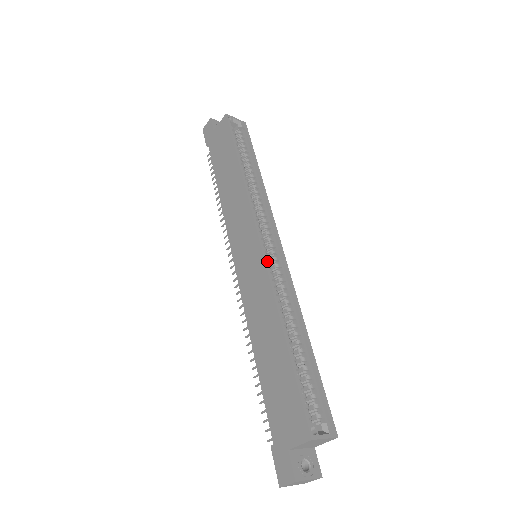
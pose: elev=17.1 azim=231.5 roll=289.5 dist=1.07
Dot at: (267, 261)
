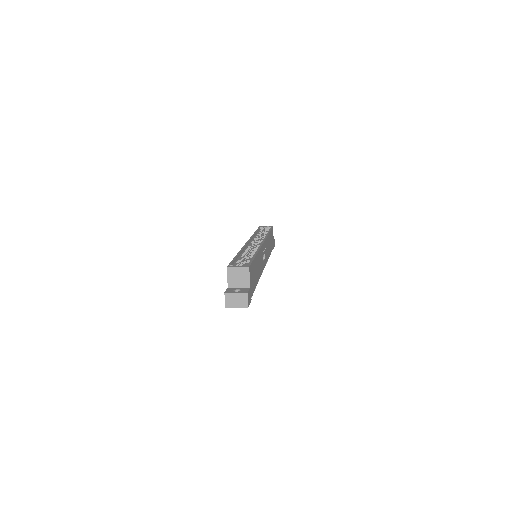
Dot at: occluded
